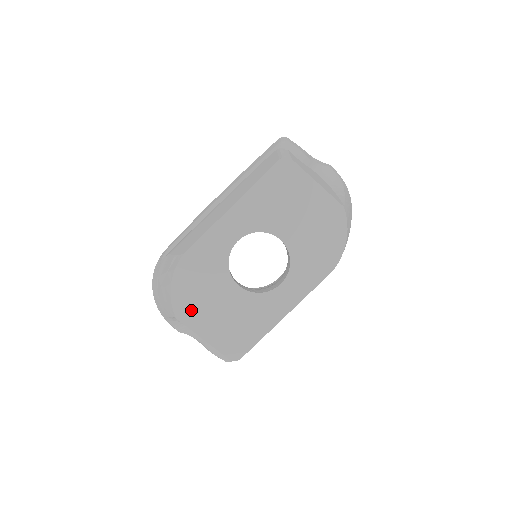
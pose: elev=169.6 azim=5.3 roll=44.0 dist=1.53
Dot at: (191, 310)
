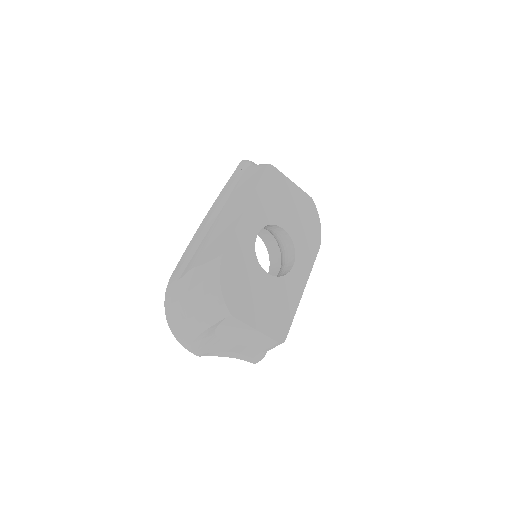
Dot at: (241, 304)
